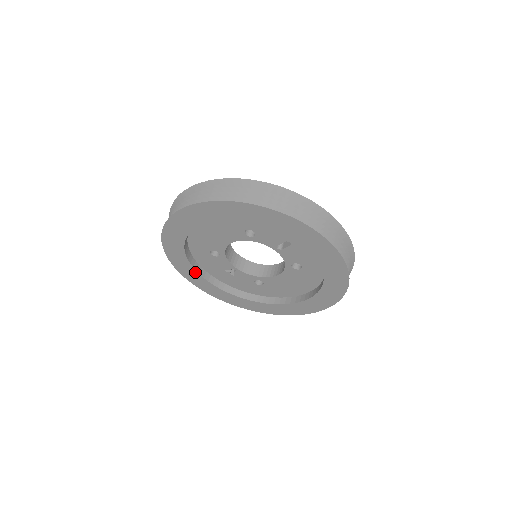
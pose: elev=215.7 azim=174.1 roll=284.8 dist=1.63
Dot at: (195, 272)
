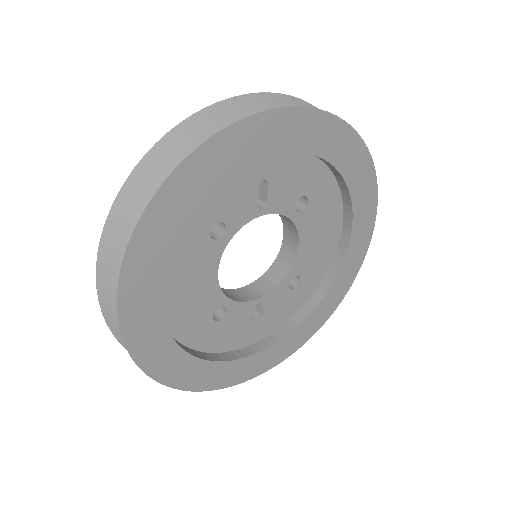
Dot at: (231, 364)
